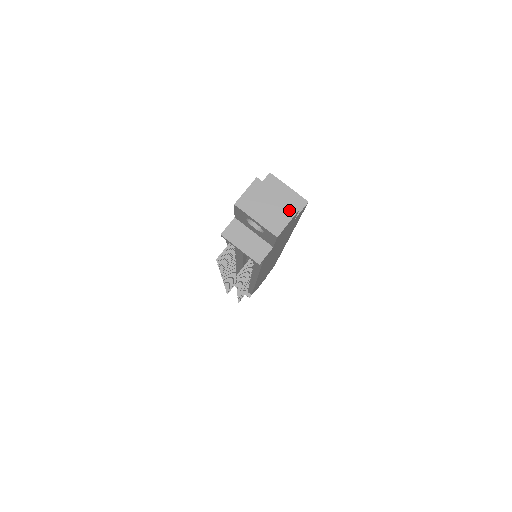
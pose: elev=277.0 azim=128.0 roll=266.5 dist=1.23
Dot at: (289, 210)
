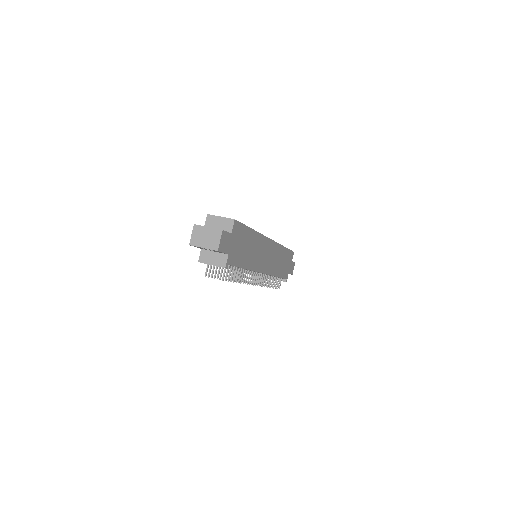
Dot at: (217, 233)
